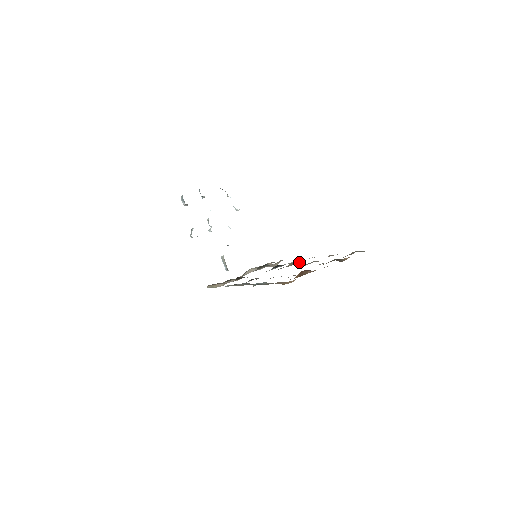
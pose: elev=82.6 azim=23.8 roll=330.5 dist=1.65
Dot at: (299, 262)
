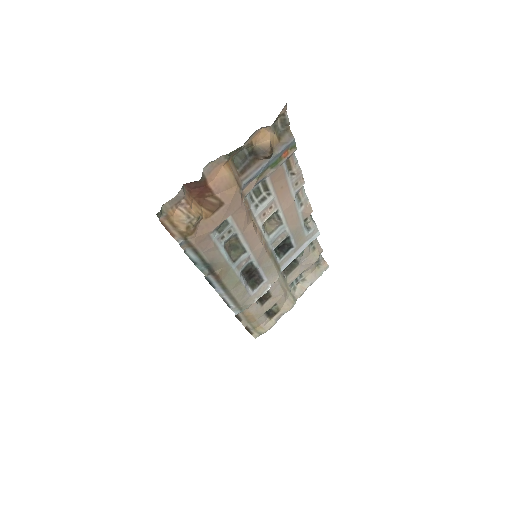
Dot at: (273, 214)
